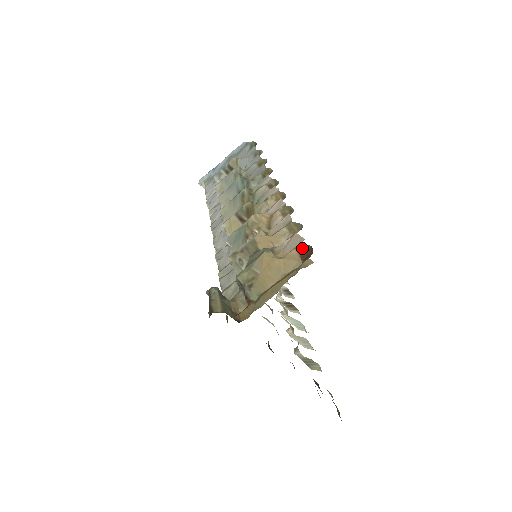
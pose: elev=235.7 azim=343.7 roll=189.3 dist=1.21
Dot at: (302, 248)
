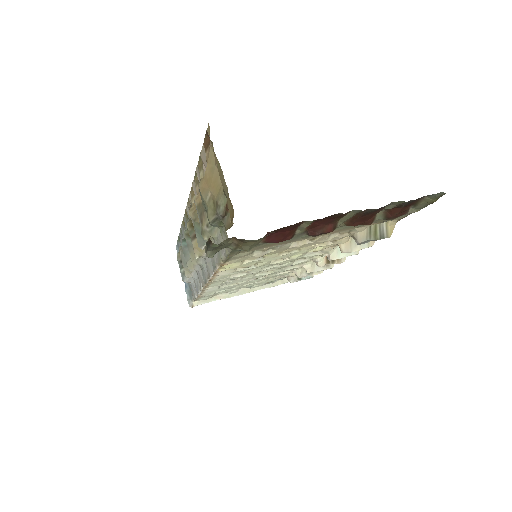
Dot at: (206, 144)
